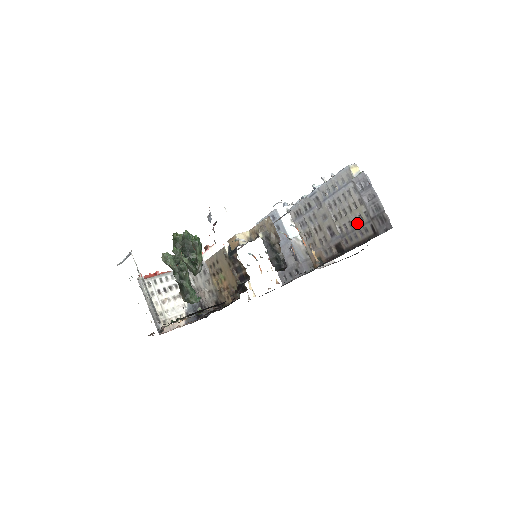
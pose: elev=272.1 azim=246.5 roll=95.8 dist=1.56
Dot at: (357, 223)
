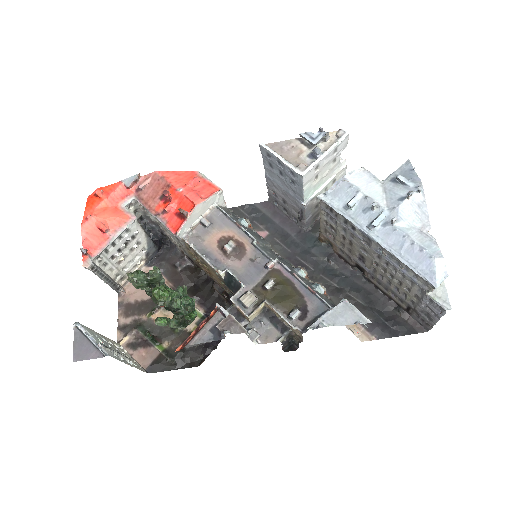
Dot at: (397, 291)
